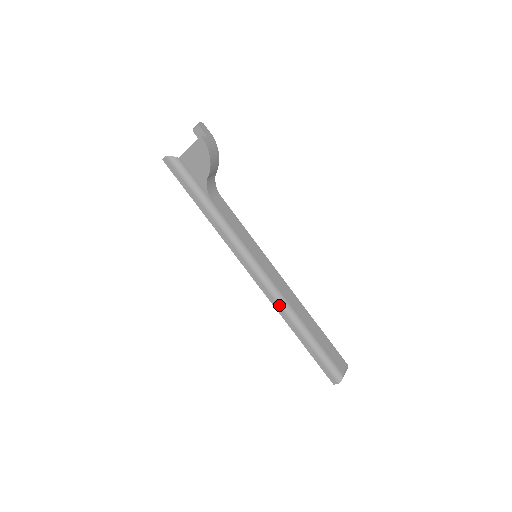
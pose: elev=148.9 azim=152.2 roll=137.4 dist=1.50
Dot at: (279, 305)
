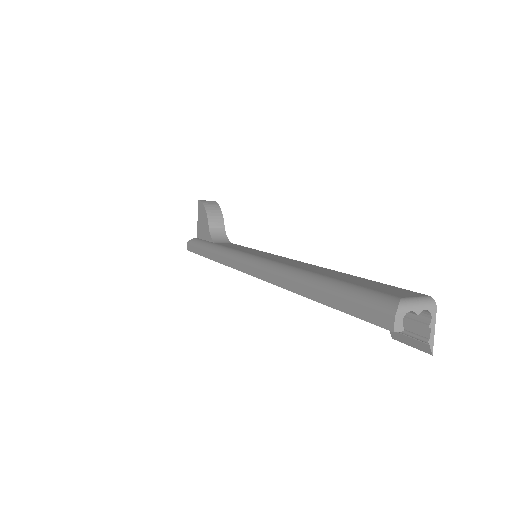
Dot at: (274, 274)
